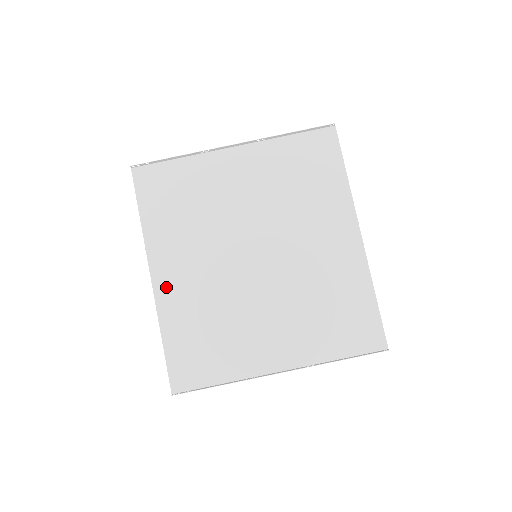
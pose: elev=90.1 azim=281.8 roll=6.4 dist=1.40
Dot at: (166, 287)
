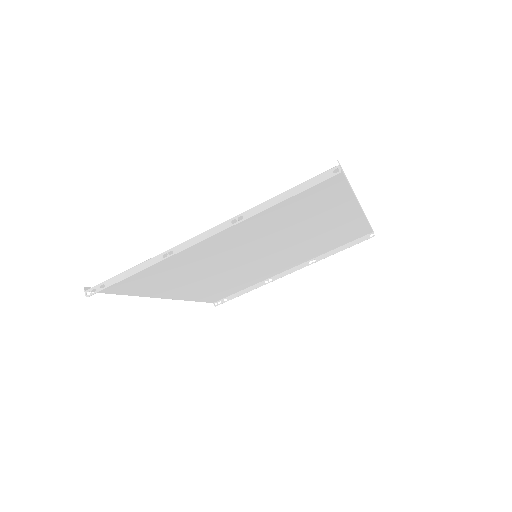
Dot at: (181, 295)
